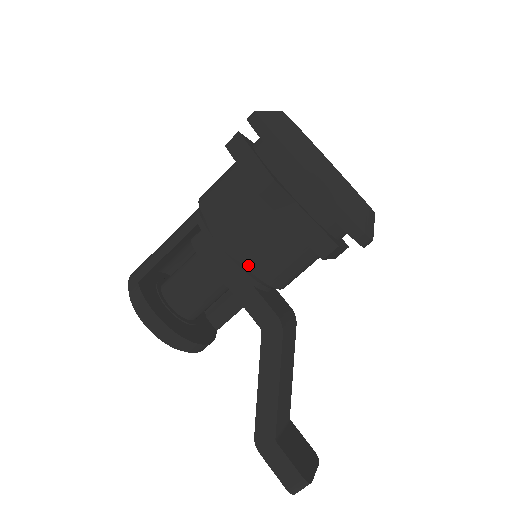
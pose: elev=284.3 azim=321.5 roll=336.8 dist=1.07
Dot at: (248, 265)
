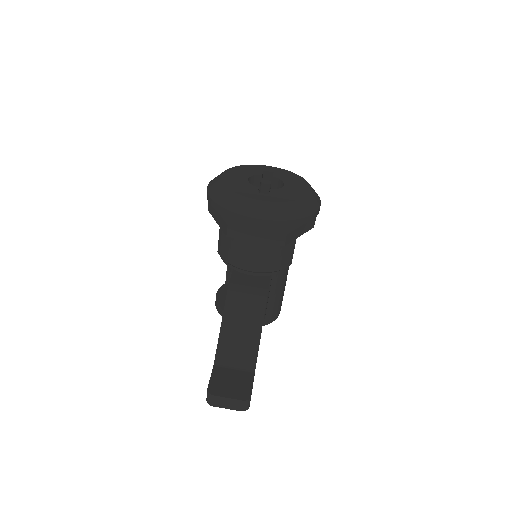
Dot at: (219, 253)
